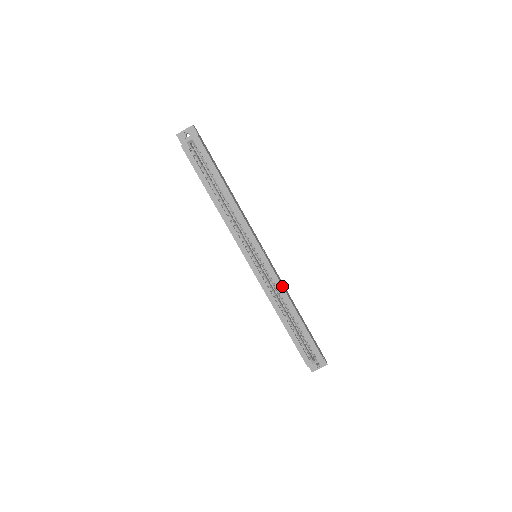
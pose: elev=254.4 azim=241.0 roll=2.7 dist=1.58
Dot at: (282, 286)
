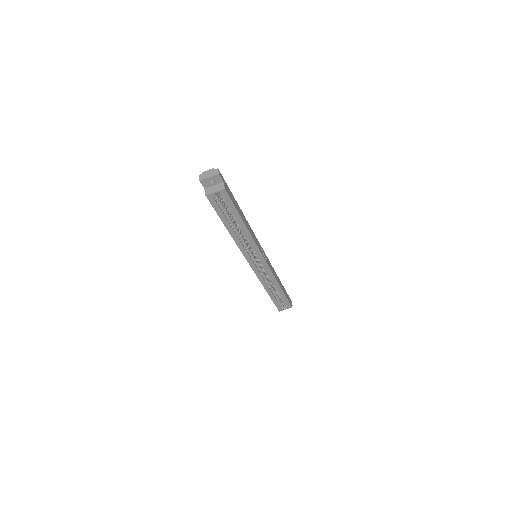
Dot at: (274, 276)
